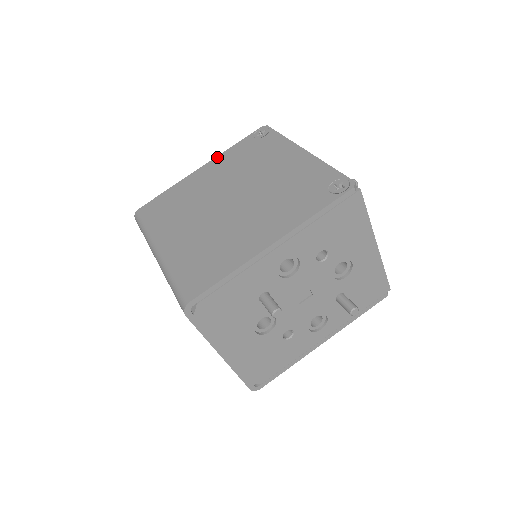
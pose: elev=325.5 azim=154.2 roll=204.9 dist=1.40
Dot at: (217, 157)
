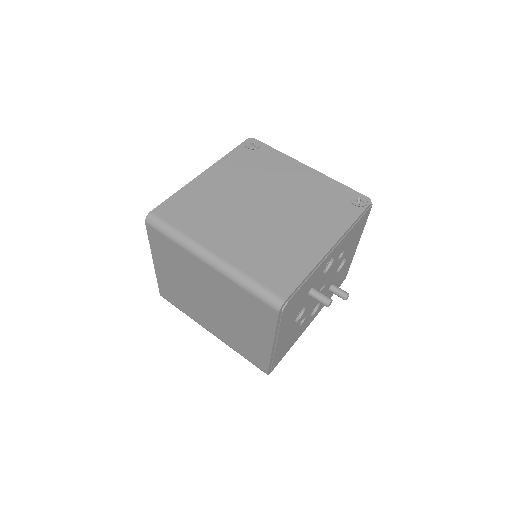
Dot at: (217, 163)
